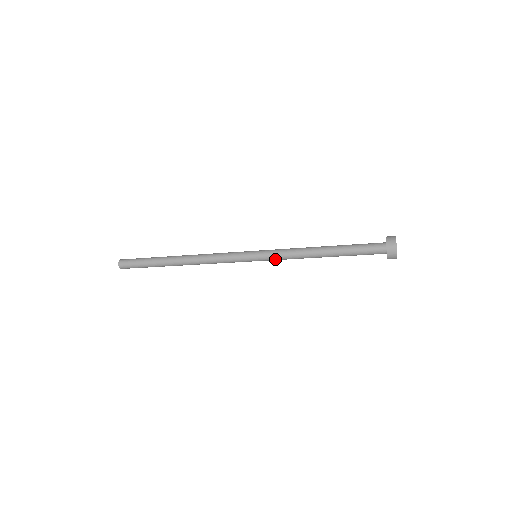
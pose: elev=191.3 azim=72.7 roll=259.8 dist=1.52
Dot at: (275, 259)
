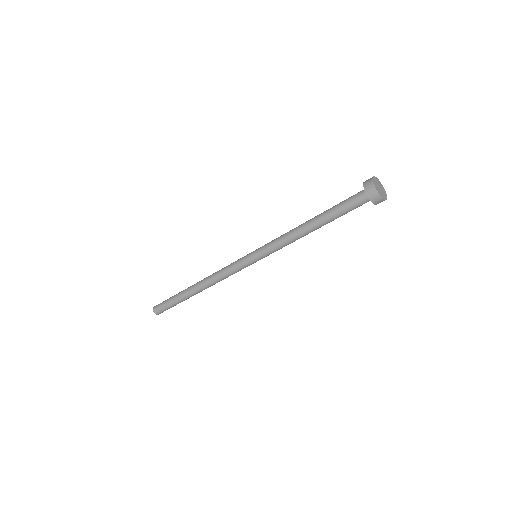
Dot at: (273, 252)
